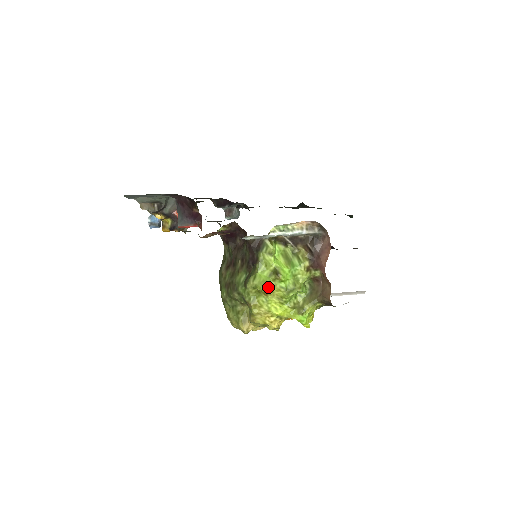
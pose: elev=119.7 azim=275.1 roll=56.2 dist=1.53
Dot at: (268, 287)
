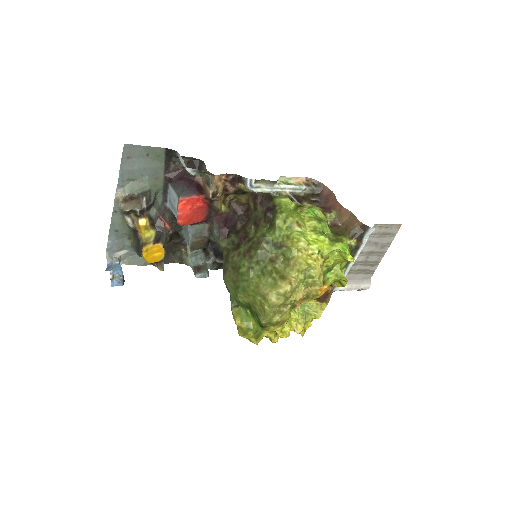
Dot at: (299, 215)
